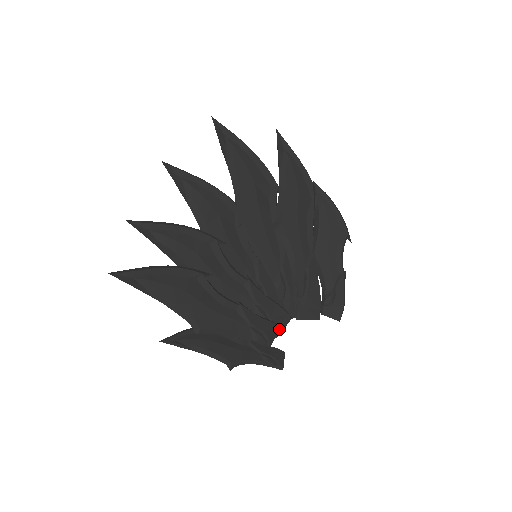
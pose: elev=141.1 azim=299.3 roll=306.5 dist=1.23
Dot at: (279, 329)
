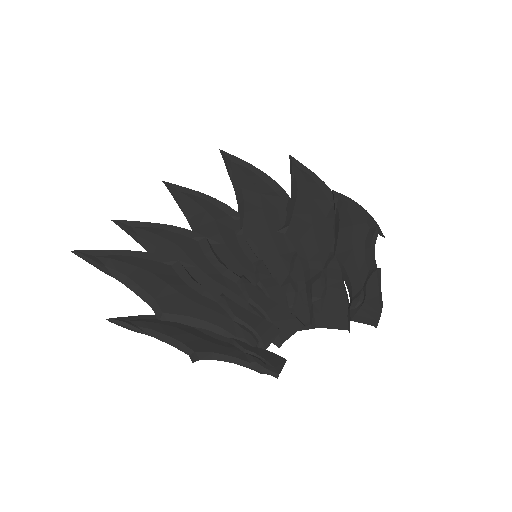
Dot at: (283, 336)
